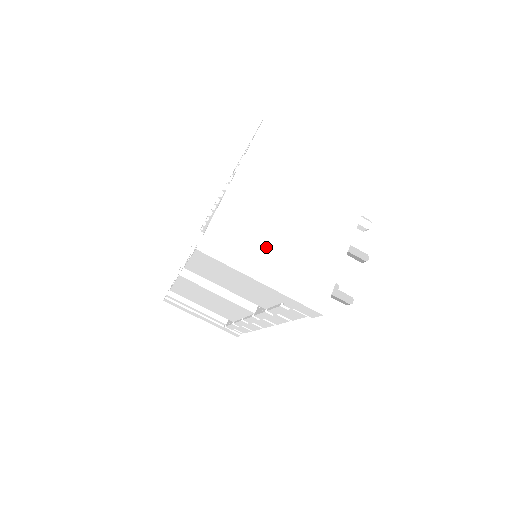
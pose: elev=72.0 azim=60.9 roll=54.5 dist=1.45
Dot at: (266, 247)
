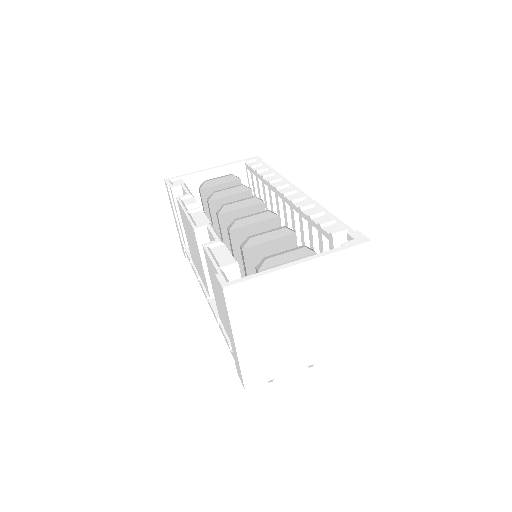
Dot at: (265, 324)
